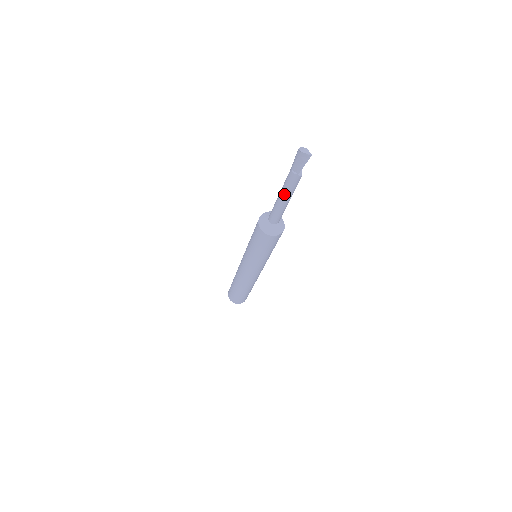
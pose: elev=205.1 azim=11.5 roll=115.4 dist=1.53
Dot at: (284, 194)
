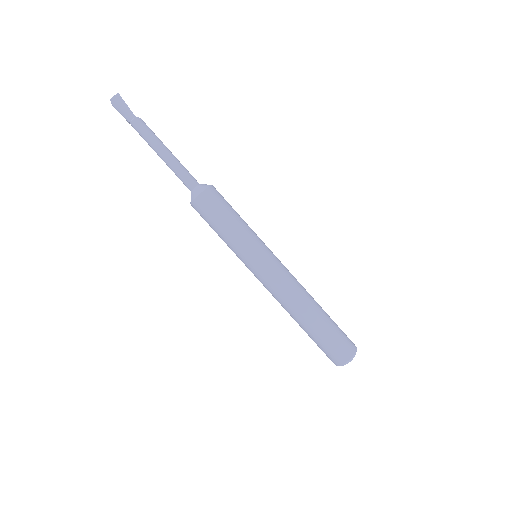
Dot at: (156, 145)
